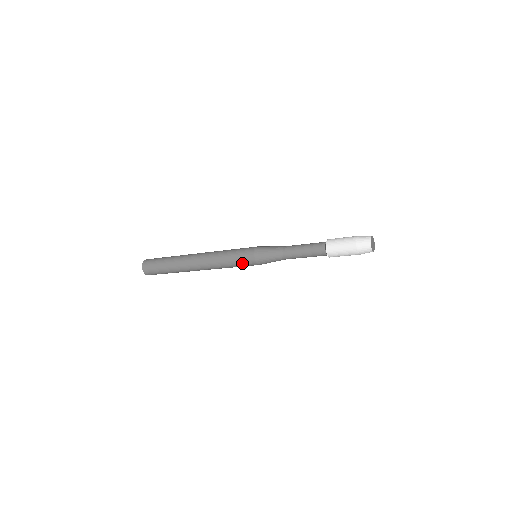
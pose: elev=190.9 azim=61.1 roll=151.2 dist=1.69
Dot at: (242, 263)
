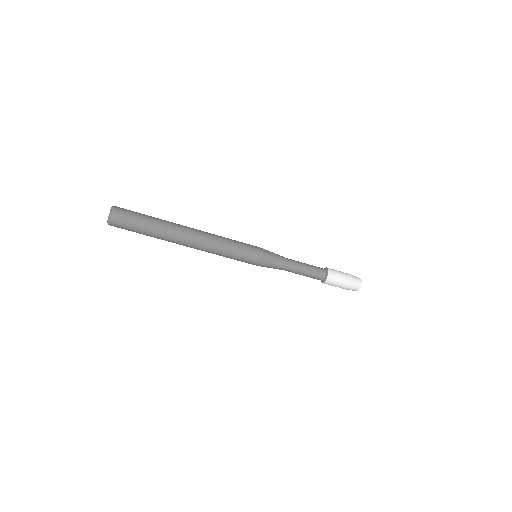
Dot at: (244, 258)
